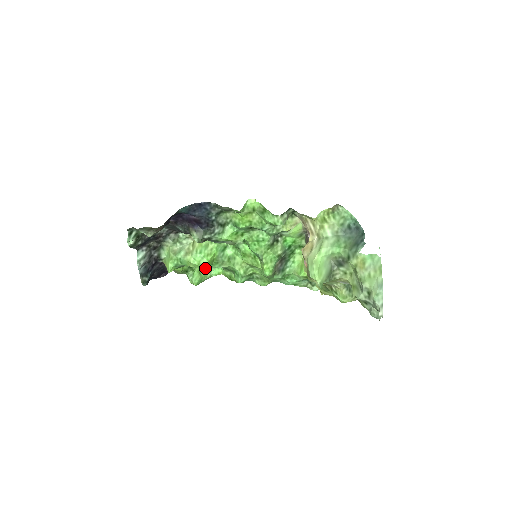
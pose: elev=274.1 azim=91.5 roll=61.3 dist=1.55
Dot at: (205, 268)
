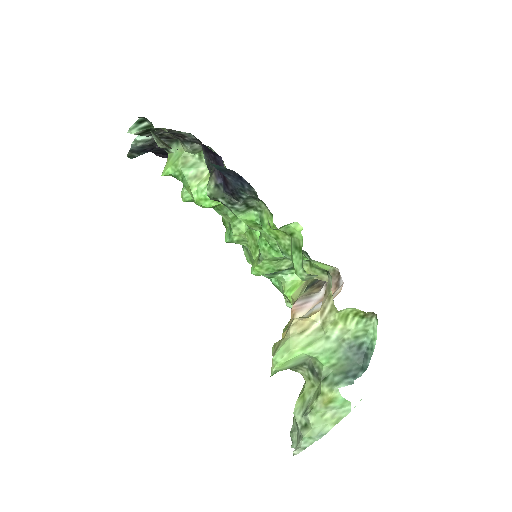
Dot at: occluded
